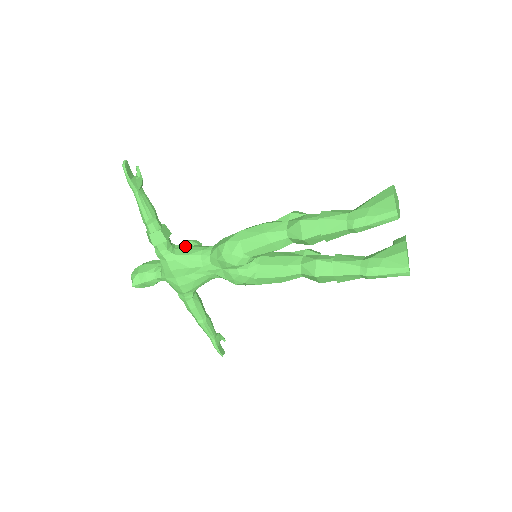
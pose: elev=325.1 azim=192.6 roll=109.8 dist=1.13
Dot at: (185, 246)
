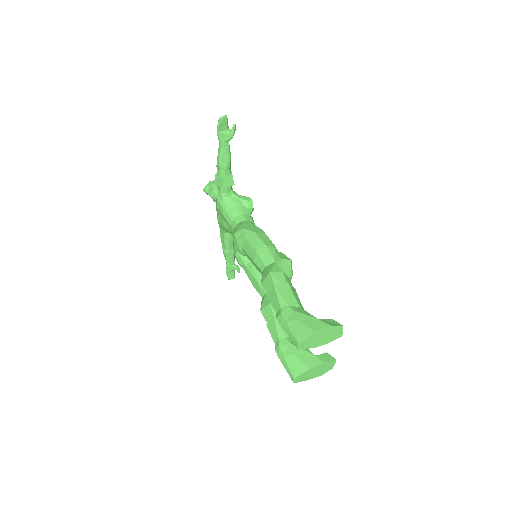
Dot at: (238, 200)
